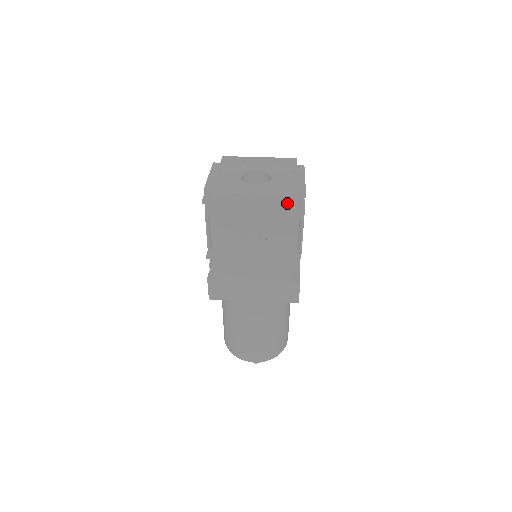
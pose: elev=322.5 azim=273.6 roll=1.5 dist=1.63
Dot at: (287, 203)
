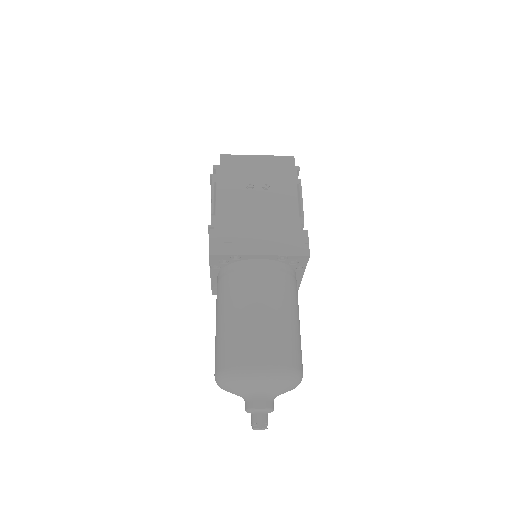
Dot at: (286, 157)
